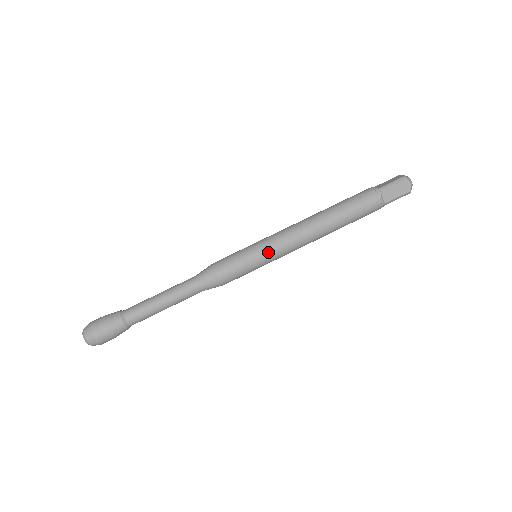
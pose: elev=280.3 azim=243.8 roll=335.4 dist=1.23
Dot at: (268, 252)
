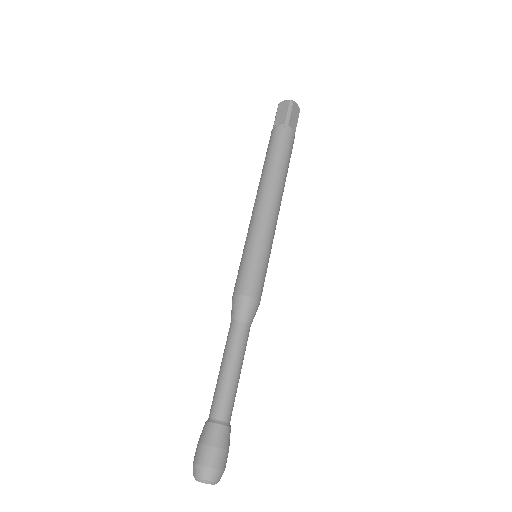
Dot at: (250, 239)
